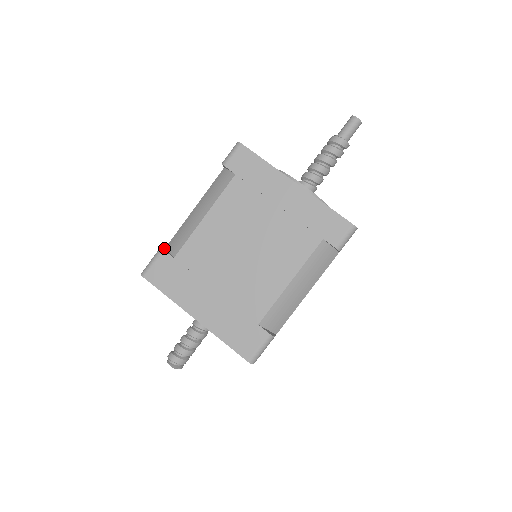
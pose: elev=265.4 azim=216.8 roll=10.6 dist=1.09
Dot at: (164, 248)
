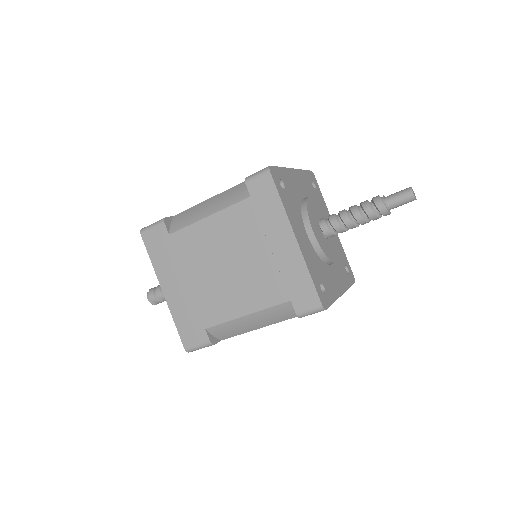
Dot at: (168, 219)
